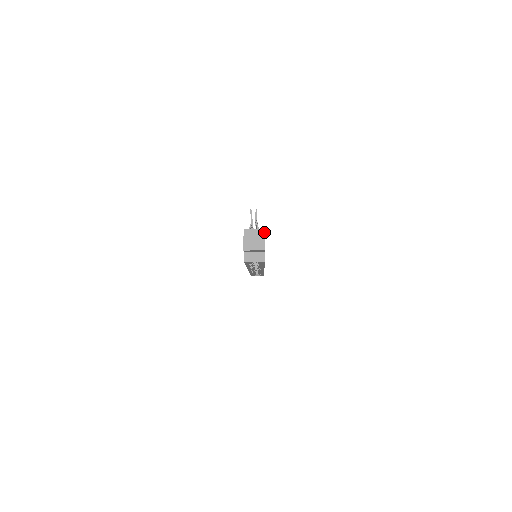
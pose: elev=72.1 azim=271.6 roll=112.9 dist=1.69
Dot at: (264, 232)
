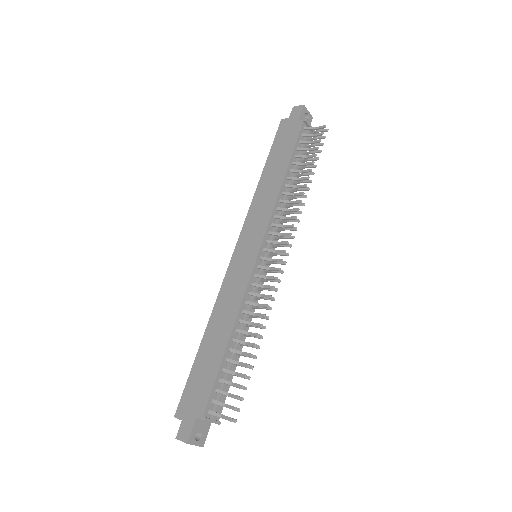
Dot at: occluded
